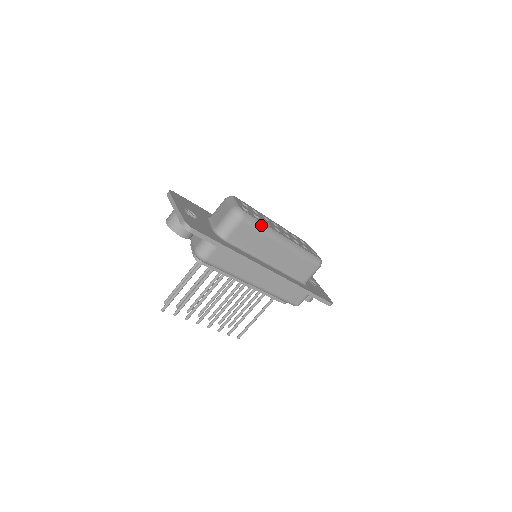
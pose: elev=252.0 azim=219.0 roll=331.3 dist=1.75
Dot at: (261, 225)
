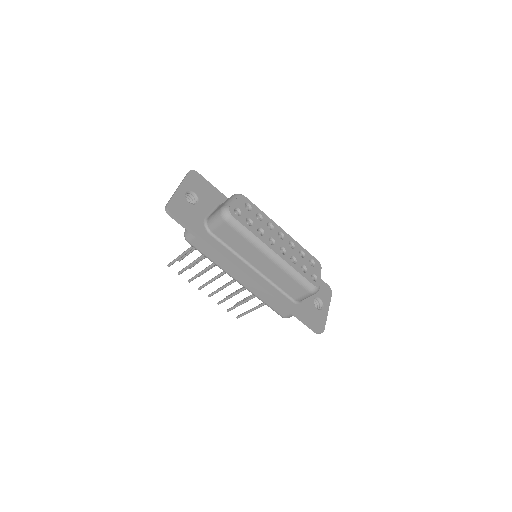
Dot at: (247, 232)
